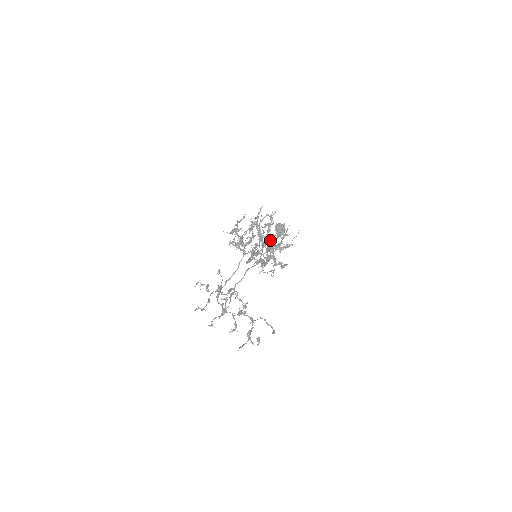
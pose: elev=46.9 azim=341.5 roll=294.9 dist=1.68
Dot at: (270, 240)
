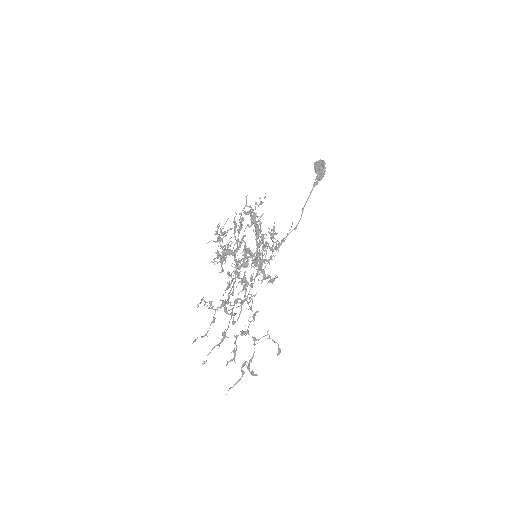
Dot at: (250, 253)
